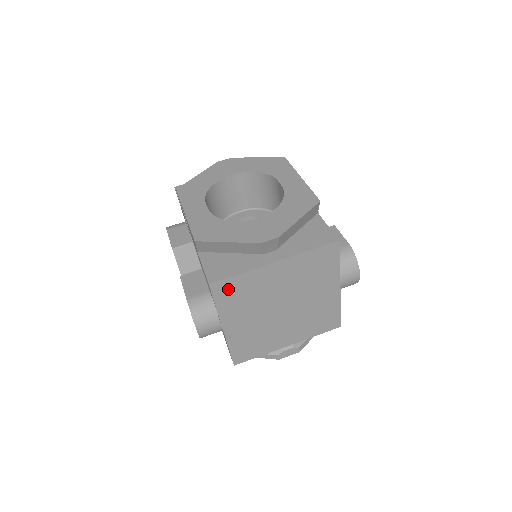
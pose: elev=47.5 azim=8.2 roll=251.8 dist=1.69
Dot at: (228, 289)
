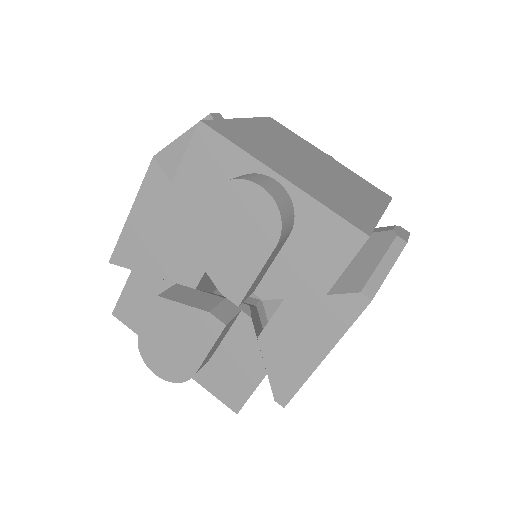
Dot at: (227, 131)
